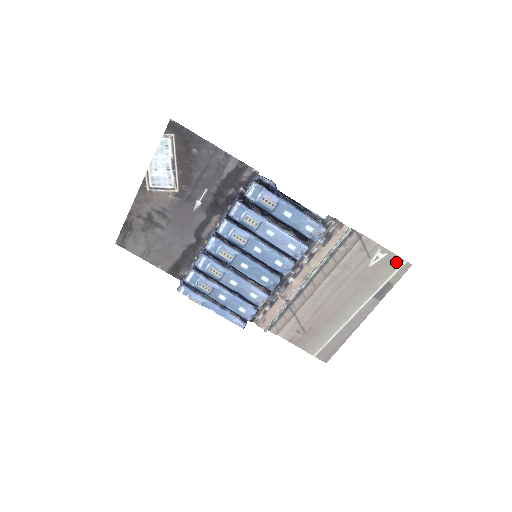
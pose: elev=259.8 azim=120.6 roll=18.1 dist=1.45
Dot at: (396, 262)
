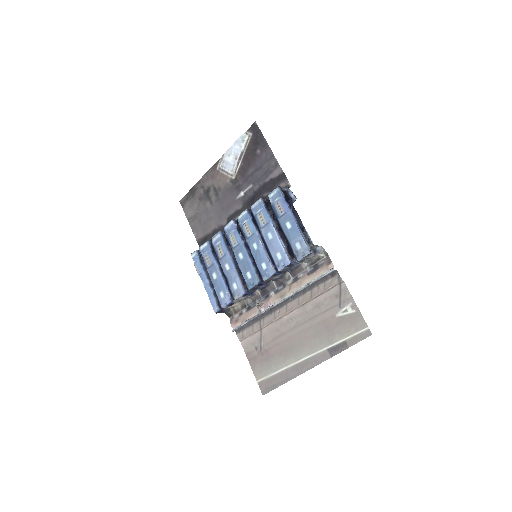
Dot at: (360, 324)
